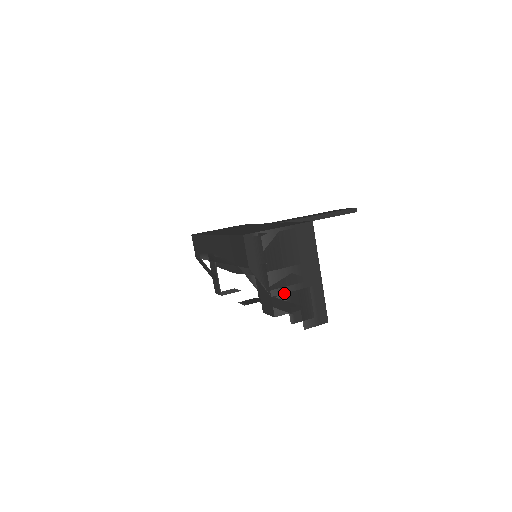
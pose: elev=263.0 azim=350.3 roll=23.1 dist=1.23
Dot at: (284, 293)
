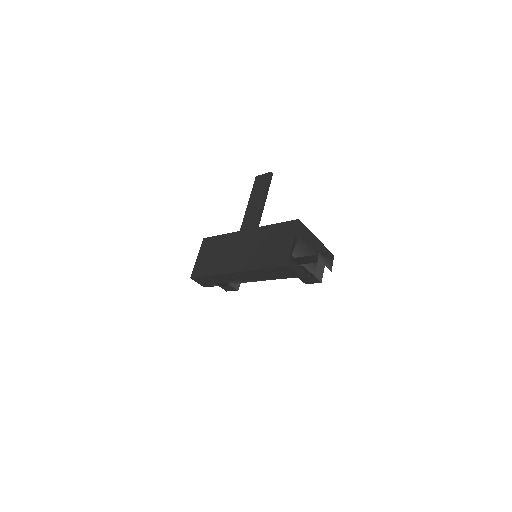
Dot at: (316, 268)
